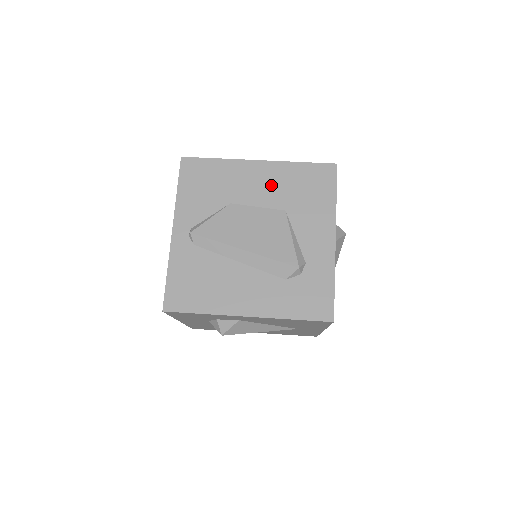
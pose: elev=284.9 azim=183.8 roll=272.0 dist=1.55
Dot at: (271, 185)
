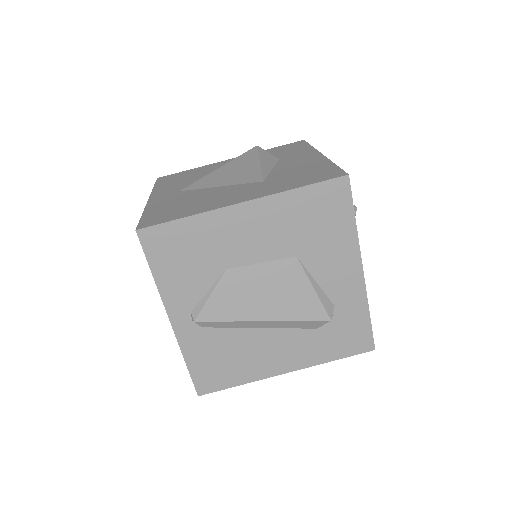
Dot at: (269, 231)
